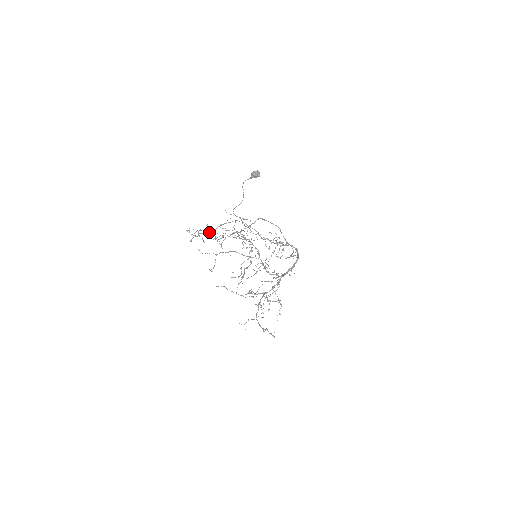
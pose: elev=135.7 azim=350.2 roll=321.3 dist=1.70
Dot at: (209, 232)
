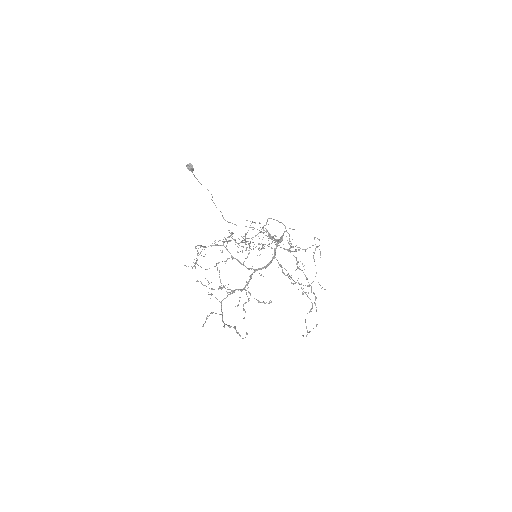
Dot at: (239, 243)
